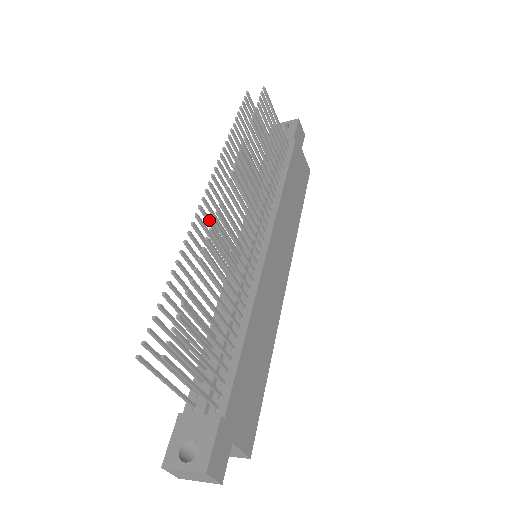
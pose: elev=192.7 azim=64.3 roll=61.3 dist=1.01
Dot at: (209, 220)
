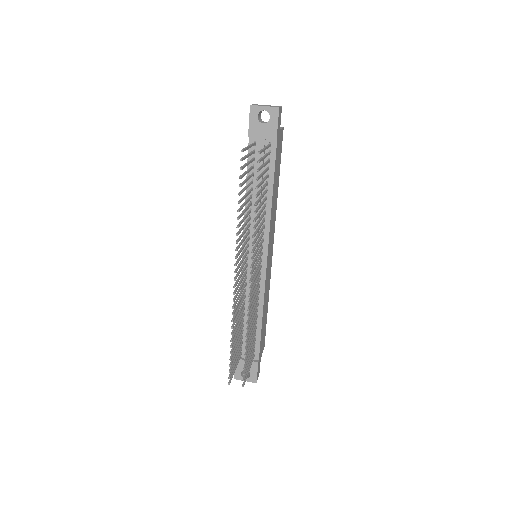
Dot at: (237, 289)
